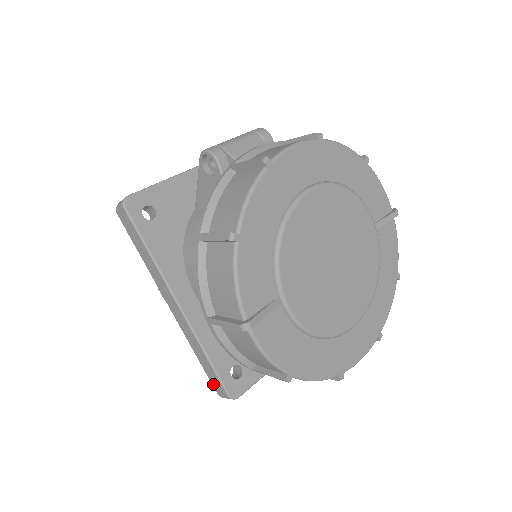
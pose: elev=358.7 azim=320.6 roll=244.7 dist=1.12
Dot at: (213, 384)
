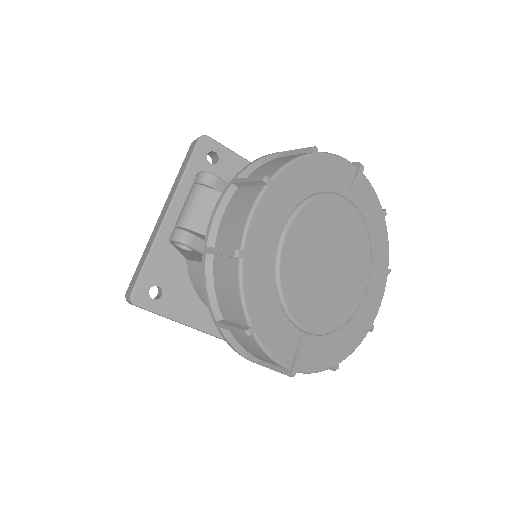
Dot at: occluded
